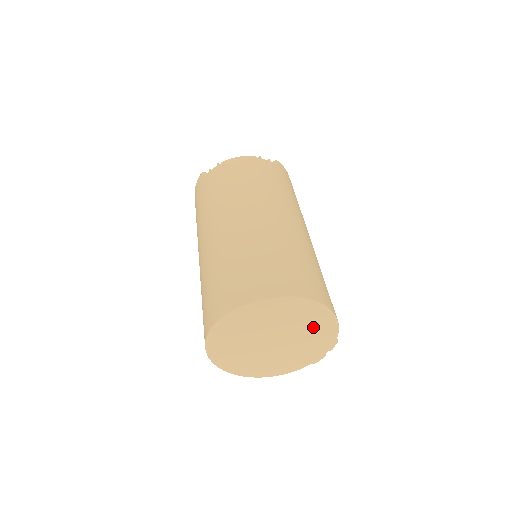
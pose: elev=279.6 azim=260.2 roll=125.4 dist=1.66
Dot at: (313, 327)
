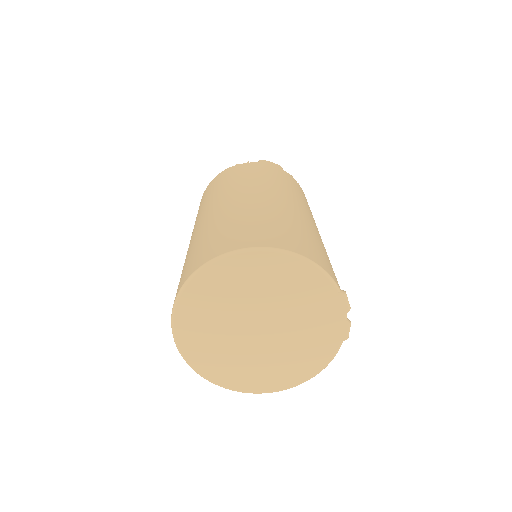
Dot at: (289, 285)
